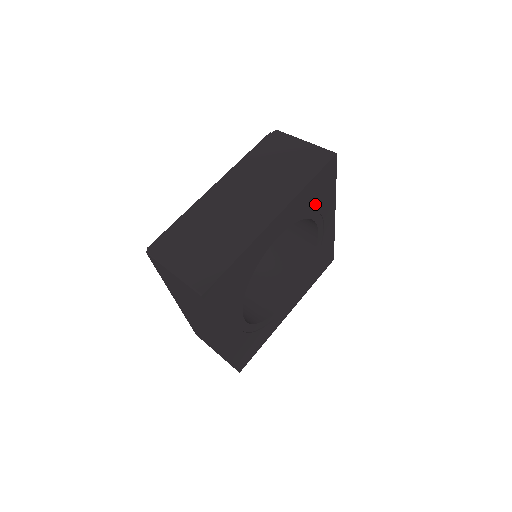
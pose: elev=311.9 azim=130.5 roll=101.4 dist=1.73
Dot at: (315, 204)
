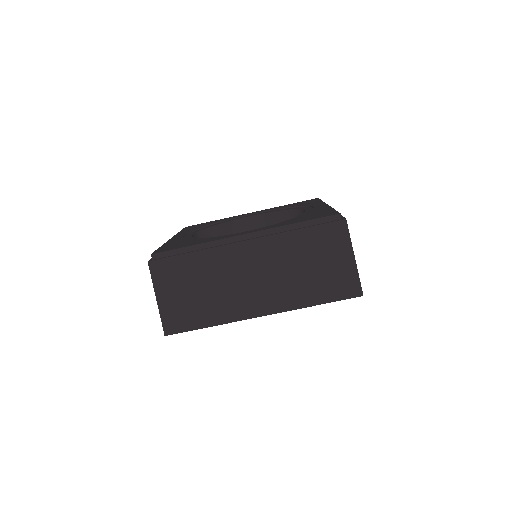
Dot at: occluded
